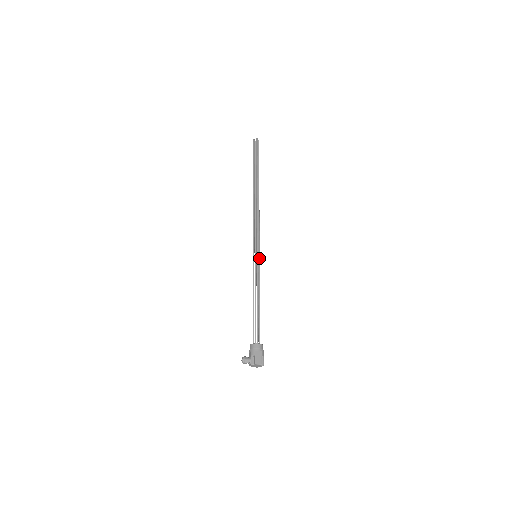
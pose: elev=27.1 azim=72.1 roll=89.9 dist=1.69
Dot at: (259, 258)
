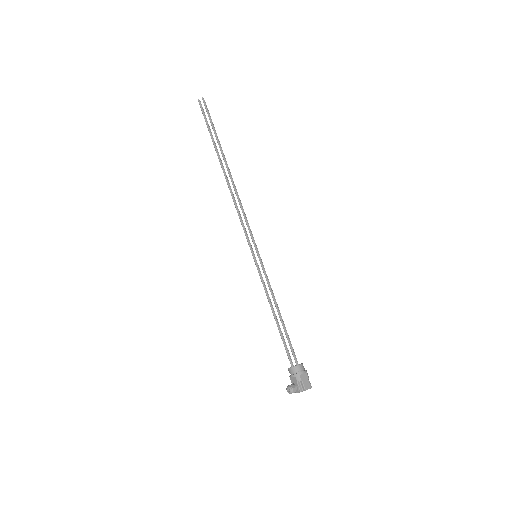
Dot at: (260, 258)
